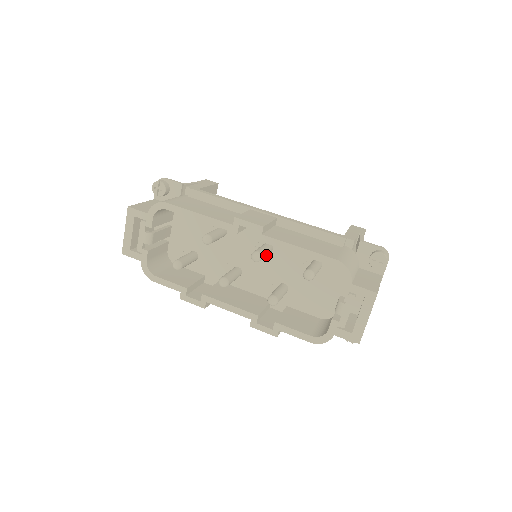
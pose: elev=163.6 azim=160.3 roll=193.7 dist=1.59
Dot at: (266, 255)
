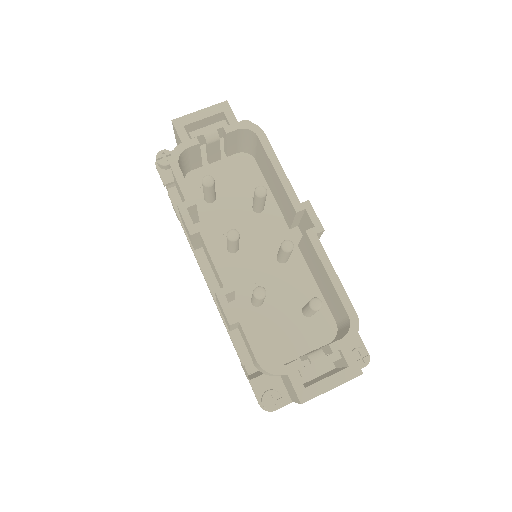
Dot at: (286, 257)
